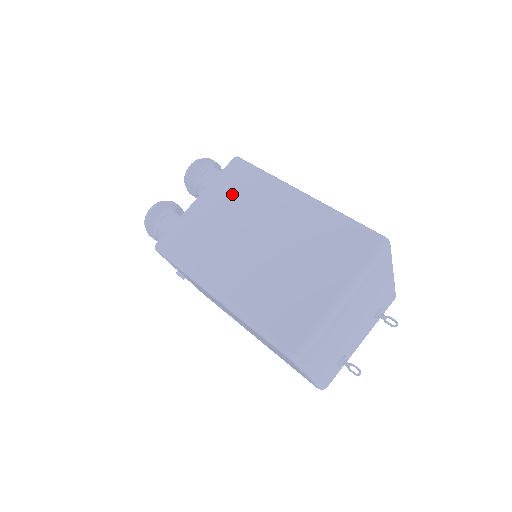
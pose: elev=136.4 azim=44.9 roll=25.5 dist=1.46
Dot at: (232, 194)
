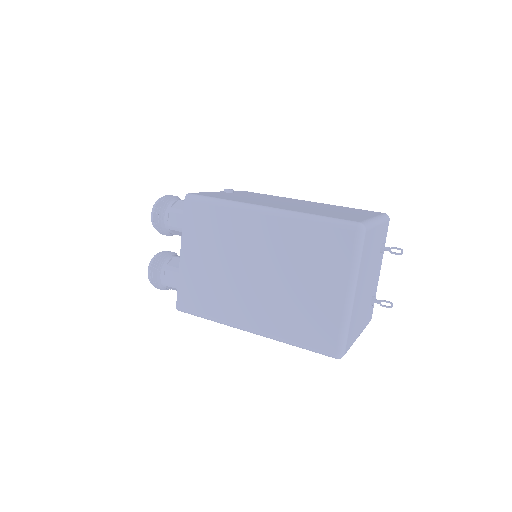
Dot at: (206, 237)
